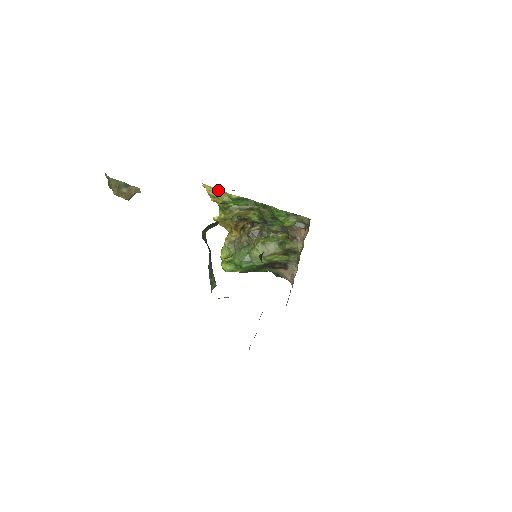
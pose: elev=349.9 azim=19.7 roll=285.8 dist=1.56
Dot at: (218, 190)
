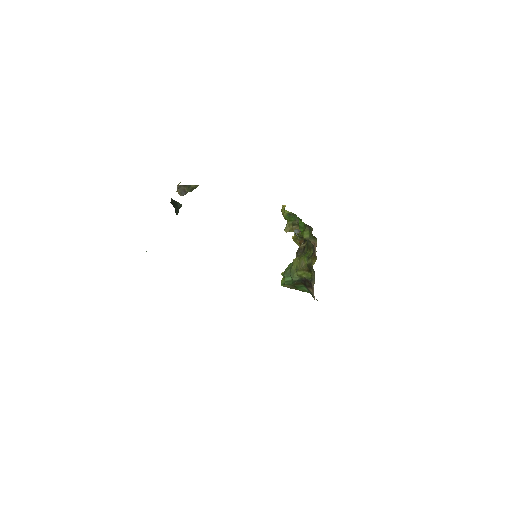
Dot at: occluded
